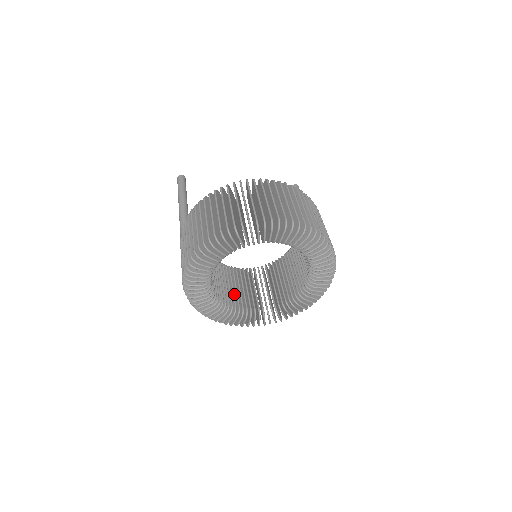
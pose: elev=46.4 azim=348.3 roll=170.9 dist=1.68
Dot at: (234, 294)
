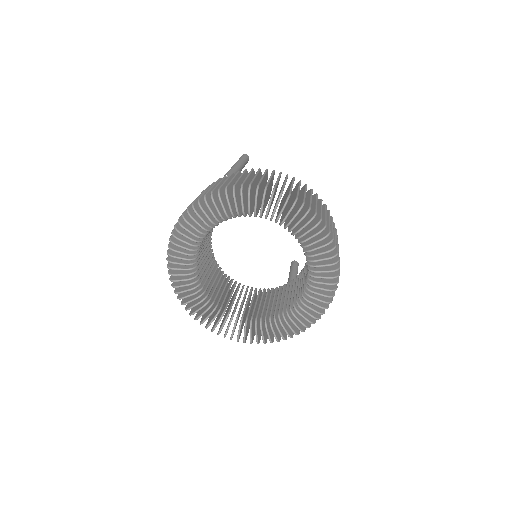
Dot at: occluded
